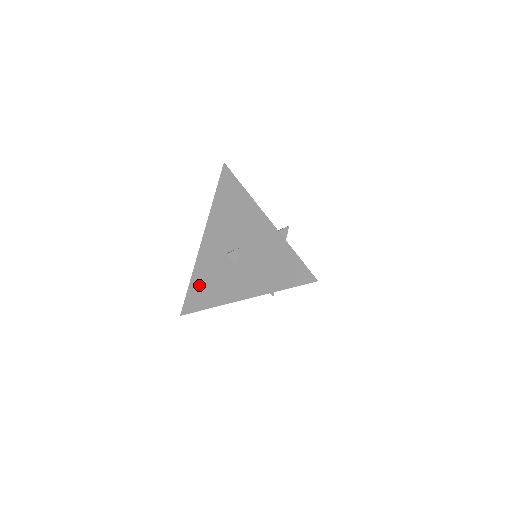
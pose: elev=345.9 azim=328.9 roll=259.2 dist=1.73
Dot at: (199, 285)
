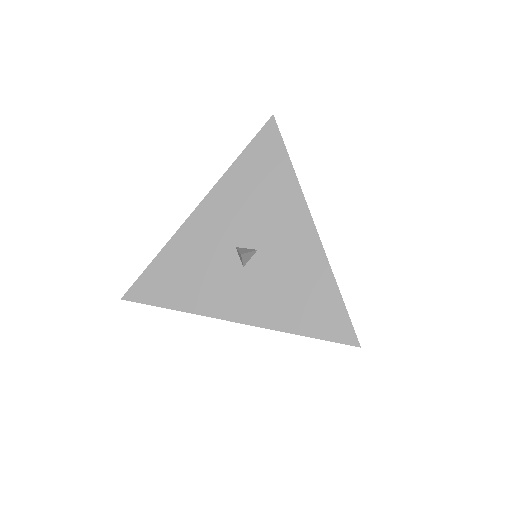
Dot at: (170, 270)
